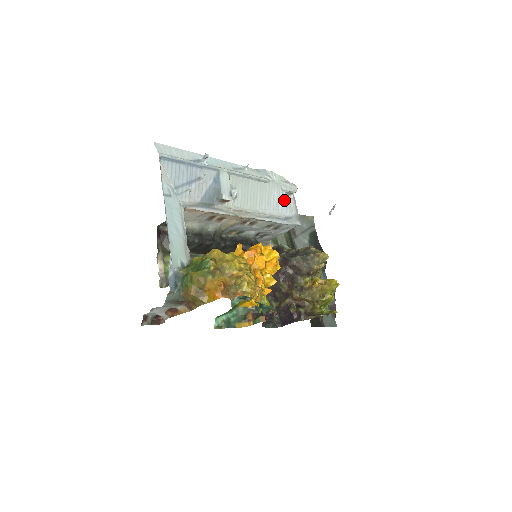
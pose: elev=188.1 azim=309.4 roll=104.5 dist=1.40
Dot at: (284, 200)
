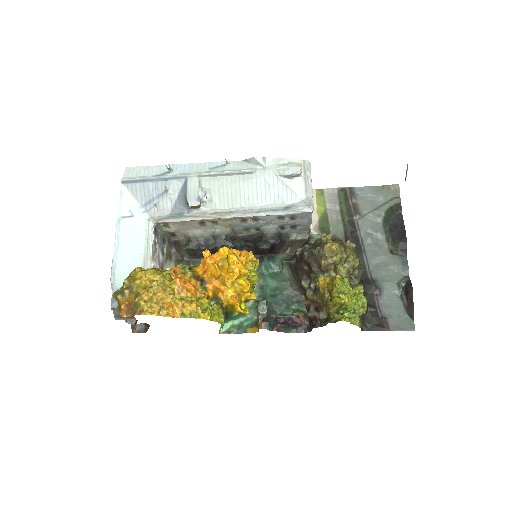
Dot at: (281, 187)
